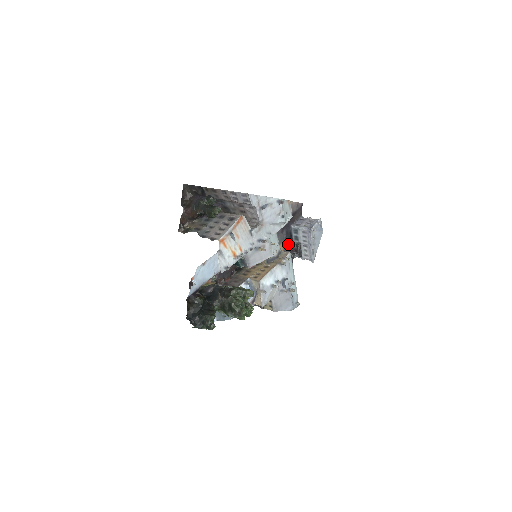
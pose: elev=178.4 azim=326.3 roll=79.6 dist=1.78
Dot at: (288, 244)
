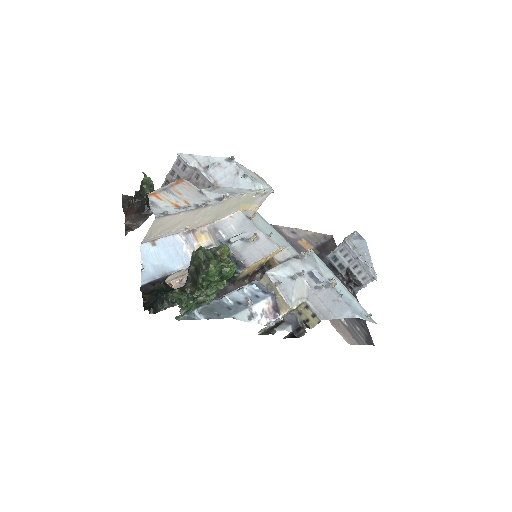
Dot at: occluded
